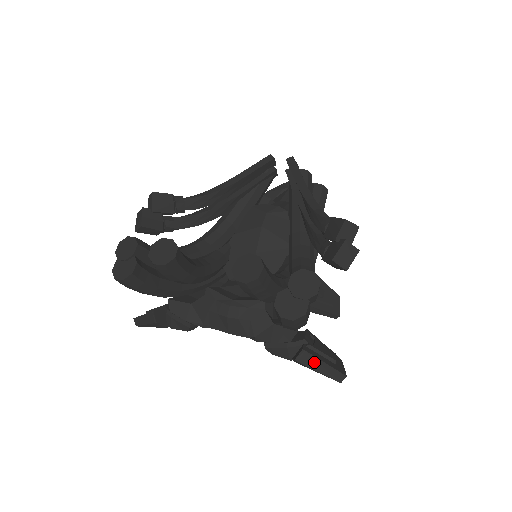
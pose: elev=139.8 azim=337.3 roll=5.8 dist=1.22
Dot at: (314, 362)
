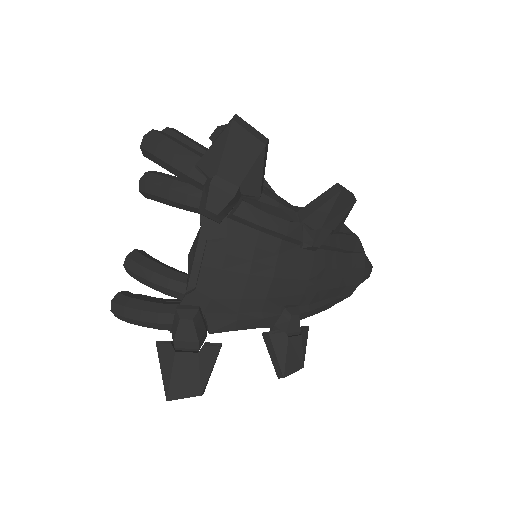
Dot at: (209, 149)
